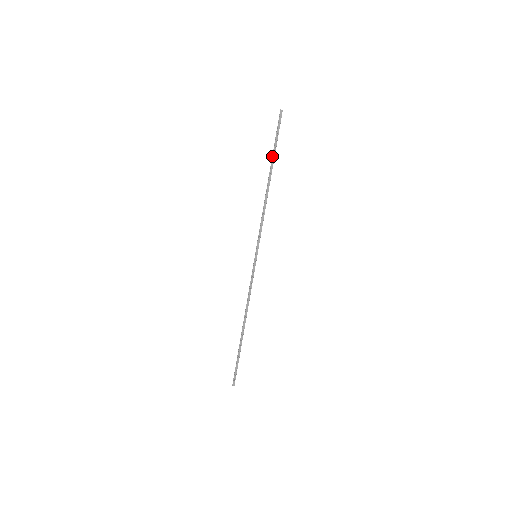
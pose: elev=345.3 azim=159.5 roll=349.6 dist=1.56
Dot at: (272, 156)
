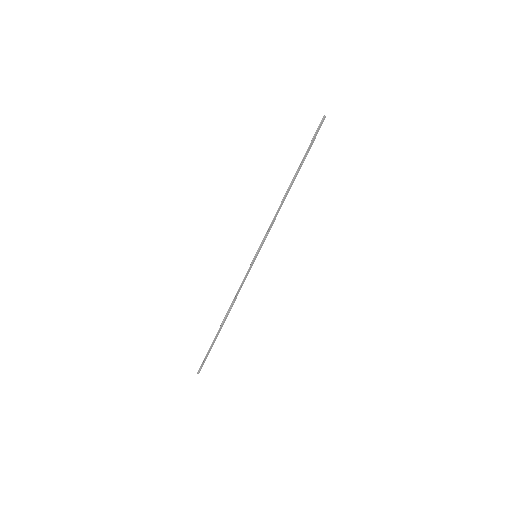
Dot at: (301, 161)
